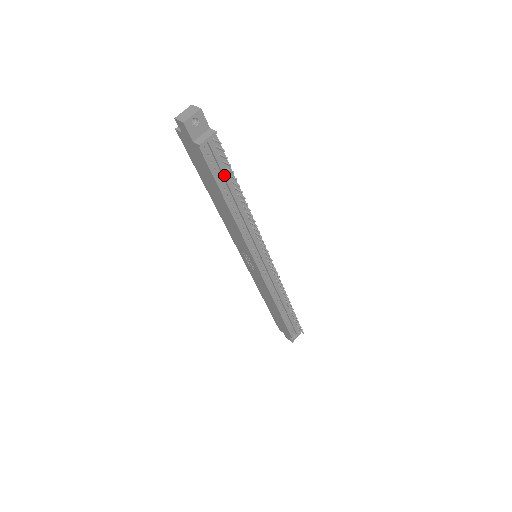
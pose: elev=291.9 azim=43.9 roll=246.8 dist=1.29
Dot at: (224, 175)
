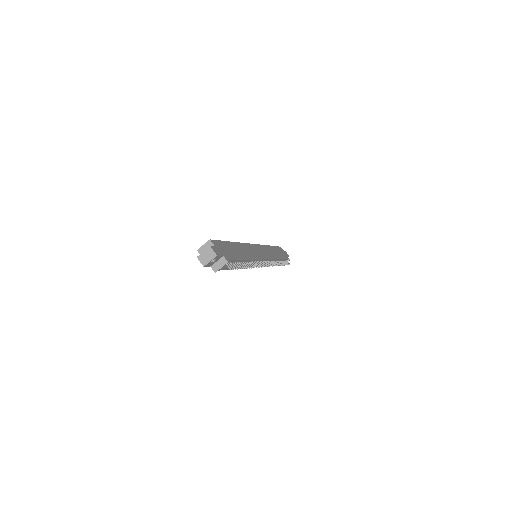
Dot at: occluded
